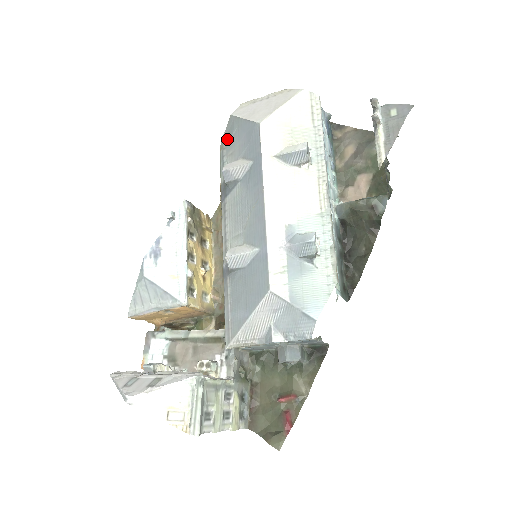
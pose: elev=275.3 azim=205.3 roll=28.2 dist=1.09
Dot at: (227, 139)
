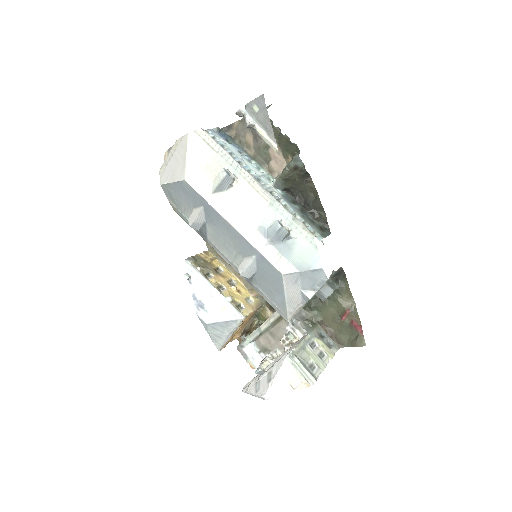
Dot at: (173, 202)
